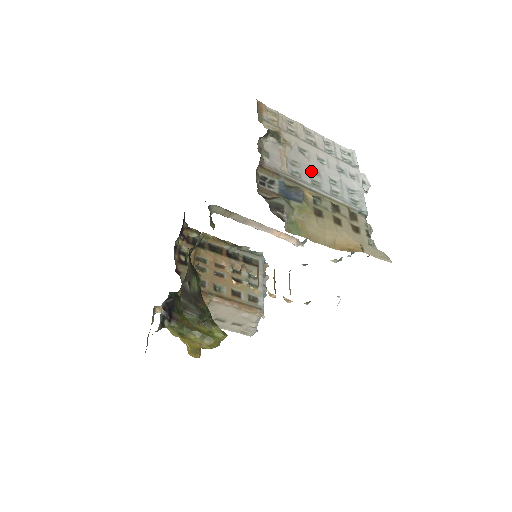
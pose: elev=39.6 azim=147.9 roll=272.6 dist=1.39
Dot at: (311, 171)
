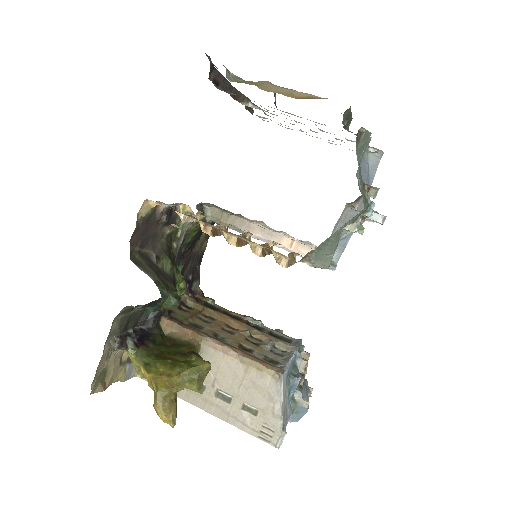
Dot at: (295, 121)
